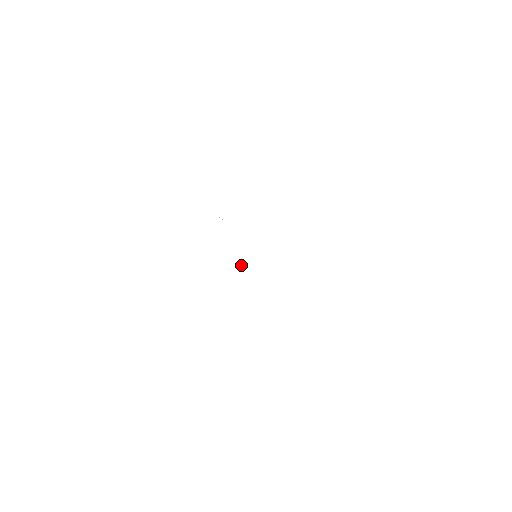
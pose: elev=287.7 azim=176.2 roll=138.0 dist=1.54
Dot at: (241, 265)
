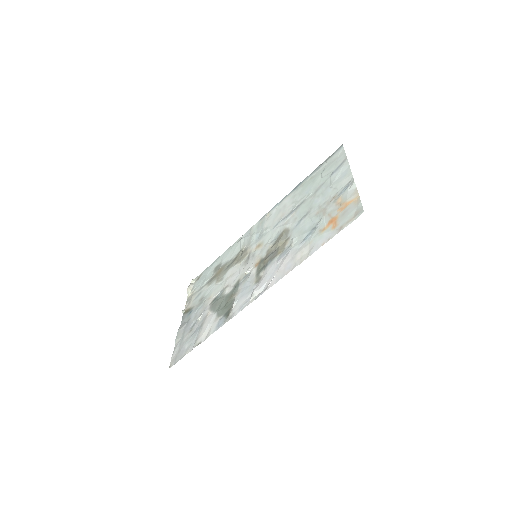
Dot at: (246, 273)
